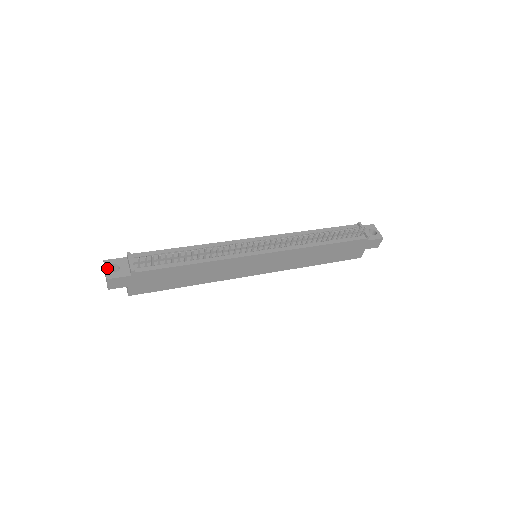
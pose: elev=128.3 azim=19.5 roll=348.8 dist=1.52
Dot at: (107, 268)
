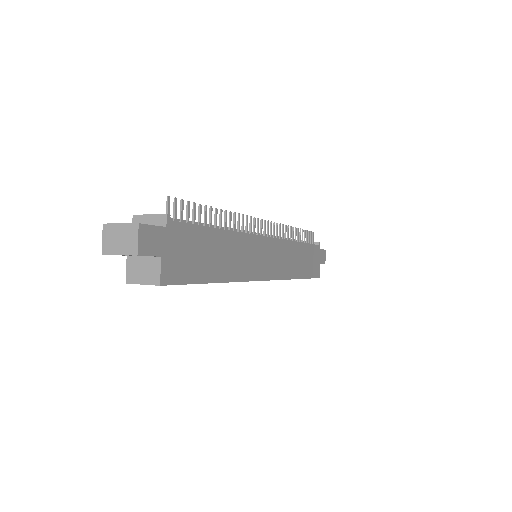
Dot at: (121, 223)
